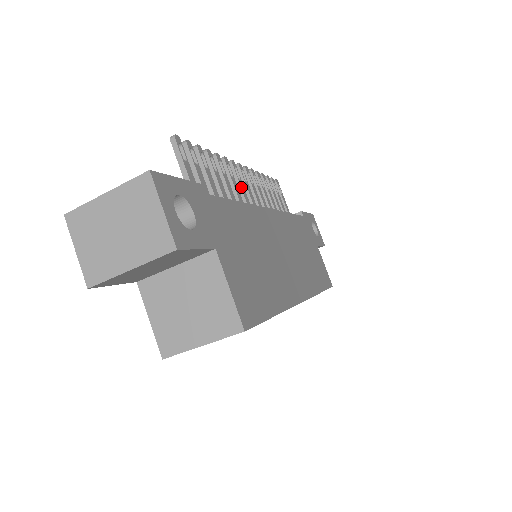
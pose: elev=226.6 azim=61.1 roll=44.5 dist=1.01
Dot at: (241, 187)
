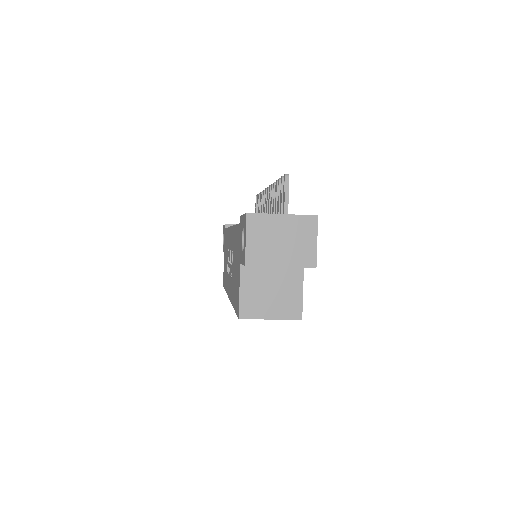
Dot at: occluded
